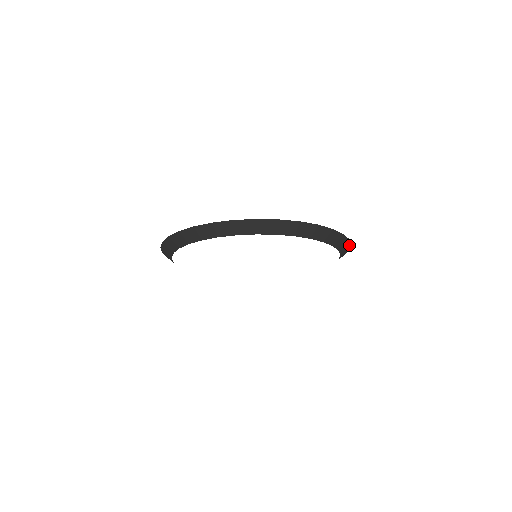
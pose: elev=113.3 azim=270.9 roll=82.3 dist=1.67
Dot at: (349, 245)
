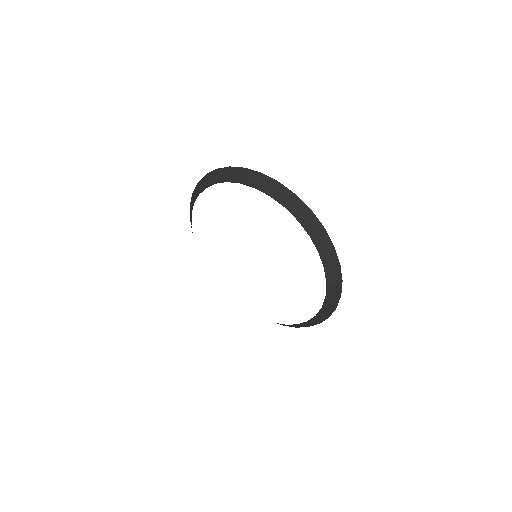
Dot at: (330, 244)
